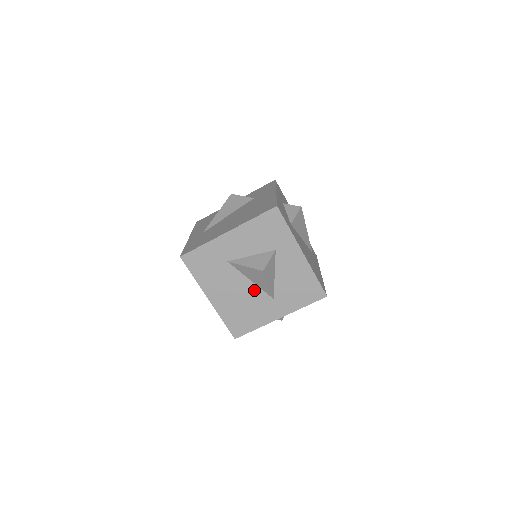
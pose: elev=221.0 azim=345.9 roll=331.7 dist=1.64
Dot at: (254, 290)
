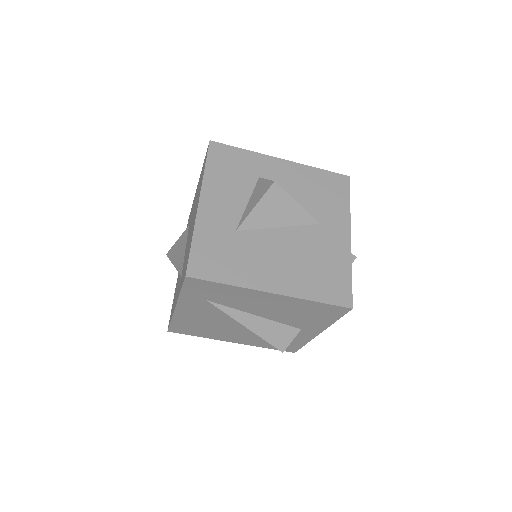
Dot at: (295, 234)
